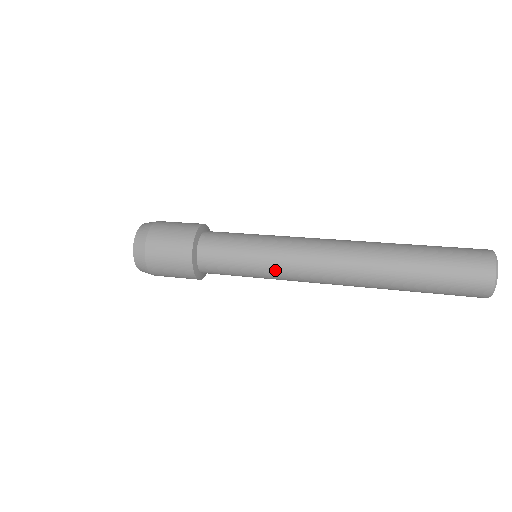
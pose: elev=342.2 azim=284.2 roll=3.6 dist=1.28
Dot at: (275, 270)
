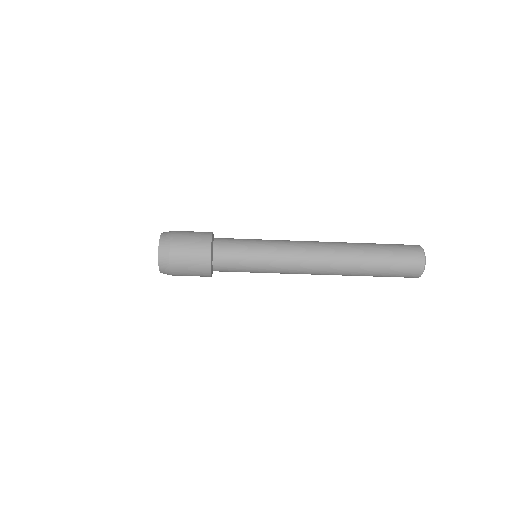
Dot at: (276, 243)
